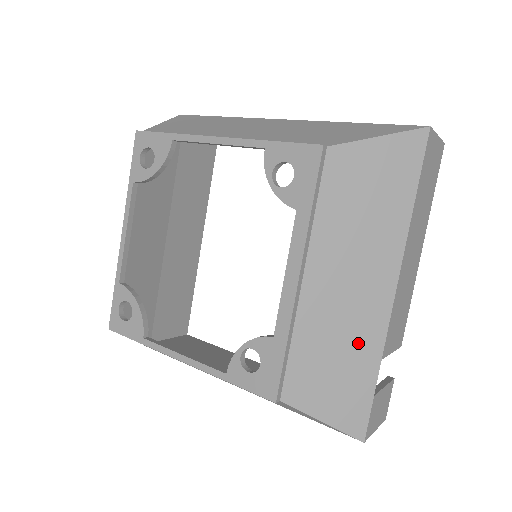
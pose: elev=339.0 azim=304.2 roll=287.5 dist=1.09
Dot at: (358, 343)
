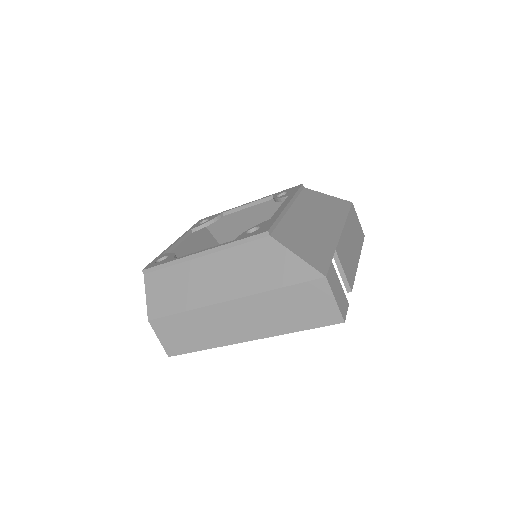
Dot at: (320, 238)
